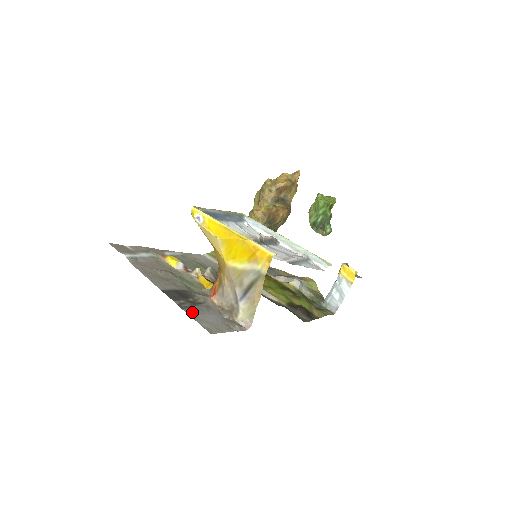
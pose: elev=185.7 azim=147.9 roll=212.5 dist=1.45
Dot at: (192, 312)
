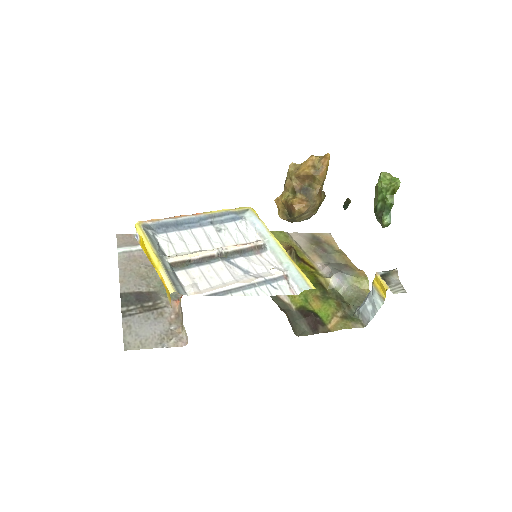
Dot at: (130, 322)
